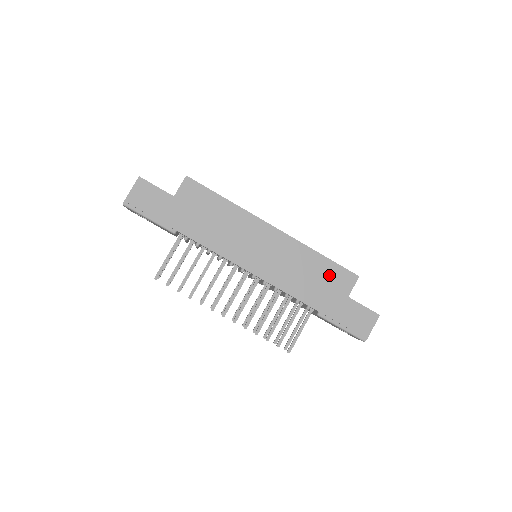
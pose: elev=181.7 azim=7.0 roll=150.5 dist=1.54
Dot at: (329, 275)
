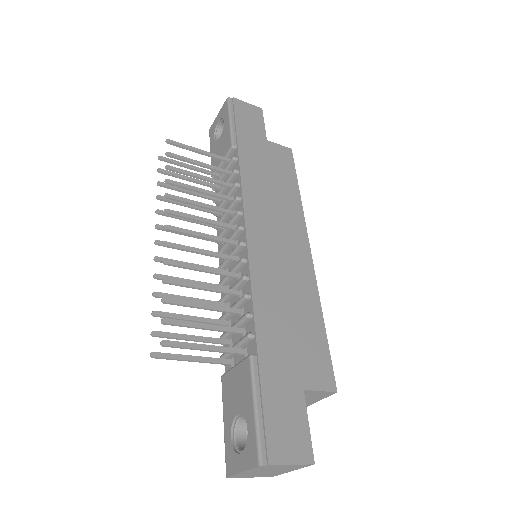
Dot at: (310, 344)
